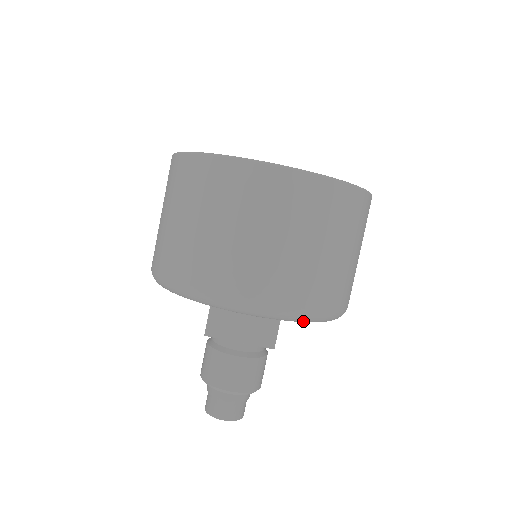
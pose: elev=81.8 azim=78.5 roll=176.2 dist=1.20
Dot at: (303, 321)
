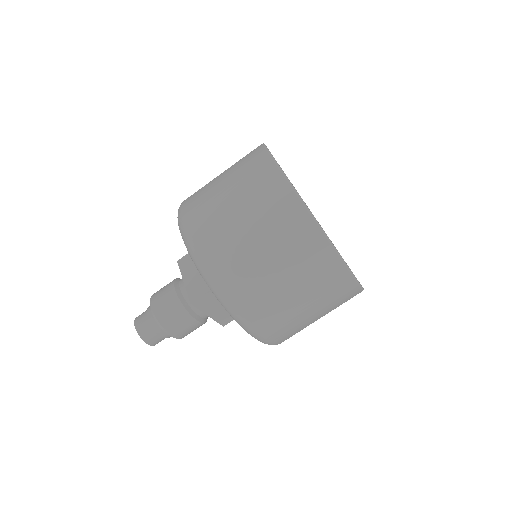
Dot at: occluded
